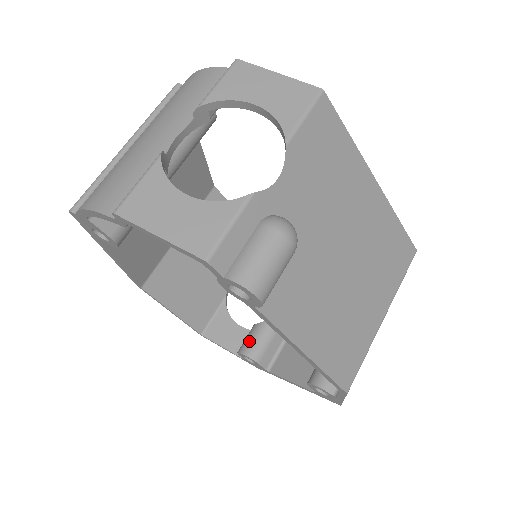
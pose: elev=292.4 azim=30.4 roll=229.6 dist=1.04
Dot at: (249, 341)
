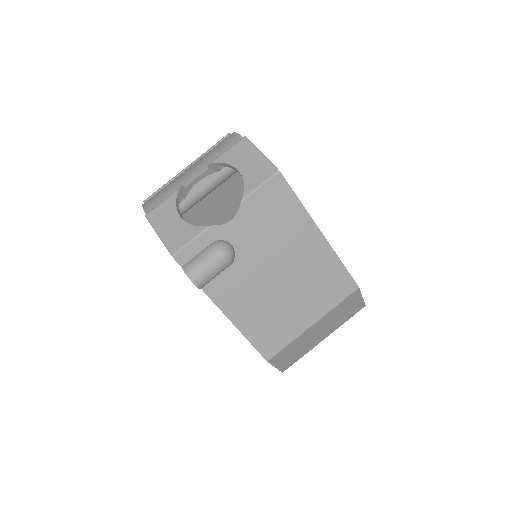
Dot at: occluded
